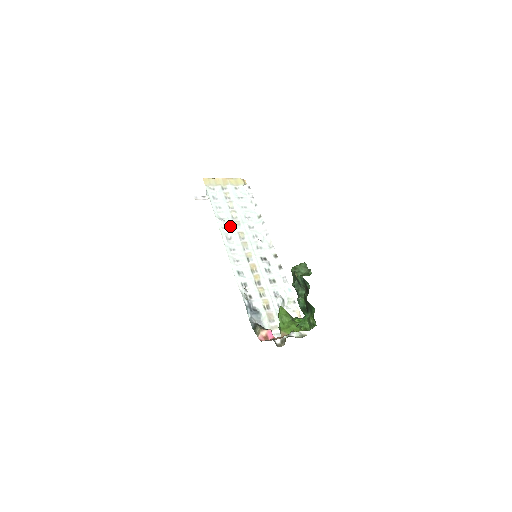
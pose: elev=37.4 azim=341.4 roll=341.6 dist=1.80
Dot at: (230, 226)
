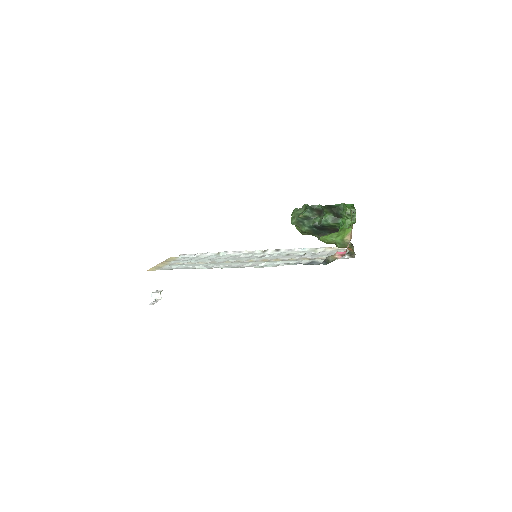
Dot at: (212, 265)
